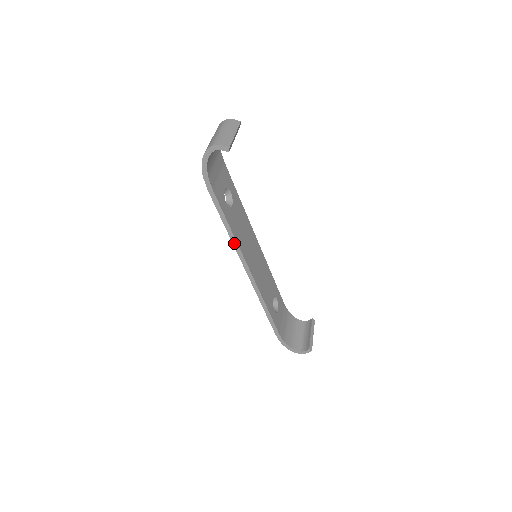
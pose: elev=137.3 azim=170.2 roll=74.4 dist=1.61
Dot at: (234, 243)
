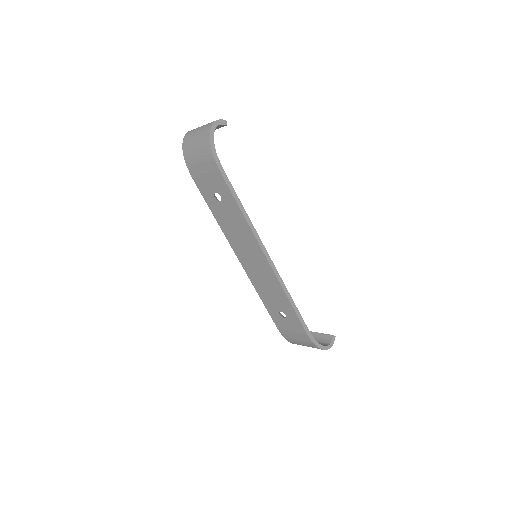
Dot at: (251, 226)
